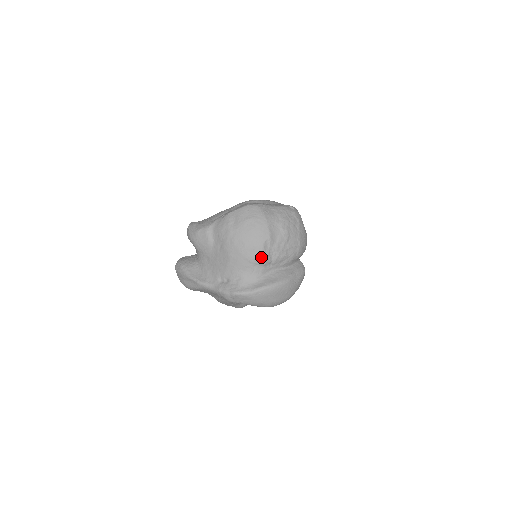
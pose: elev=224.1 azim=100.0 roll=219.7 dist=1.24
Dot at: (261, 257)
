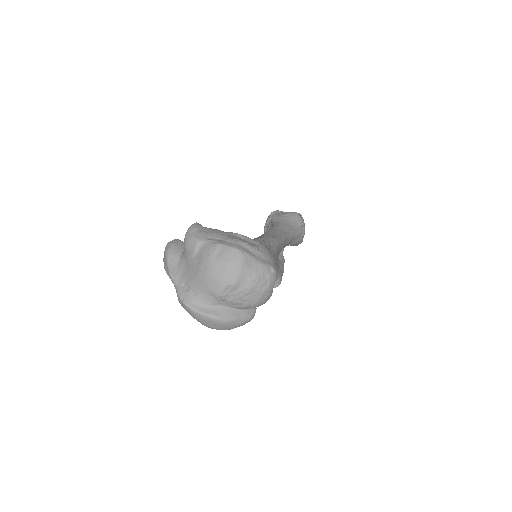
Dot at: (219, 293)
